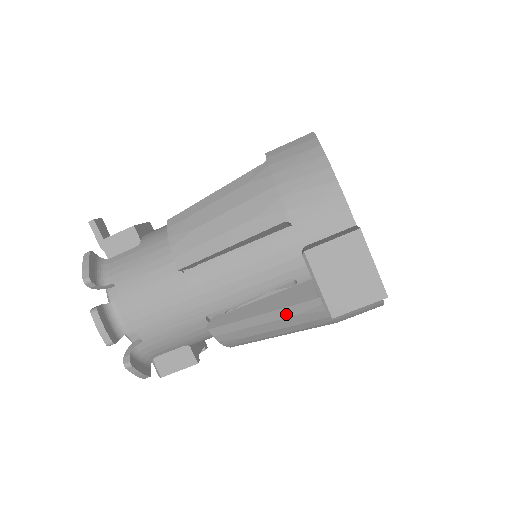
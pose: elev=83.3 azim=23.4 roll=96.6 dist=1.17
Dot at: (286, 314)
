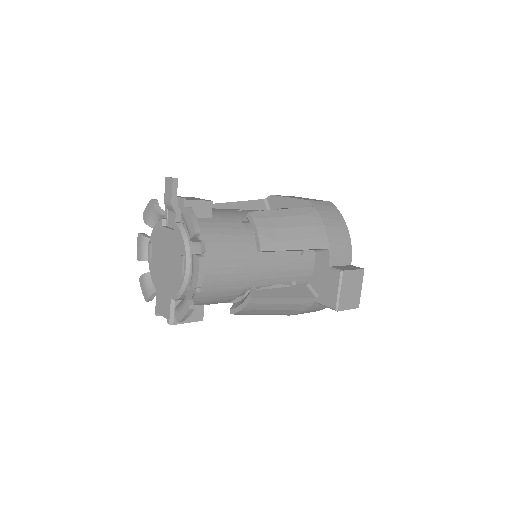
Dot at: (294, 302)
